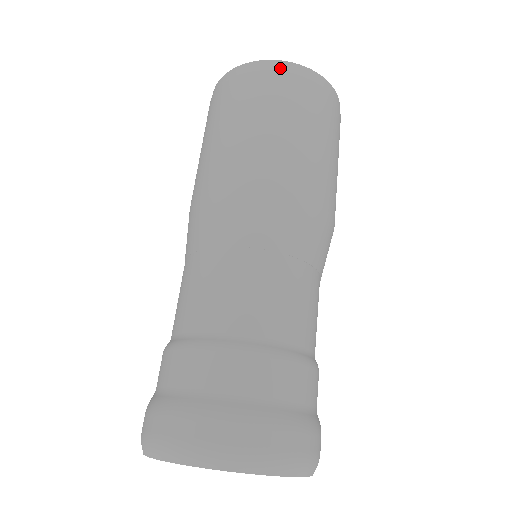
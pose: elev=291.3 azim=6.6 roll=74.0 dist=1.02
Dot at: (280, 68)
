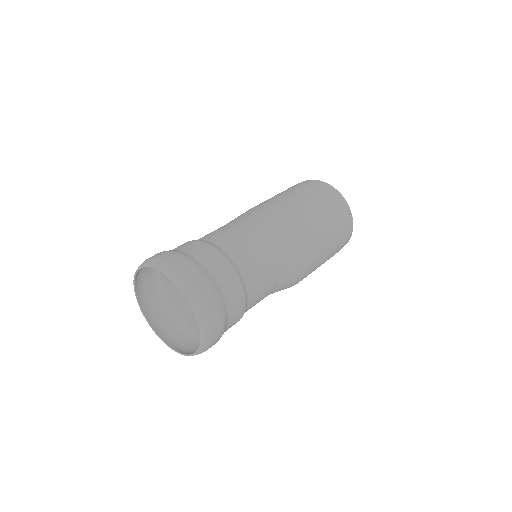
Dot at: (335, 193)
